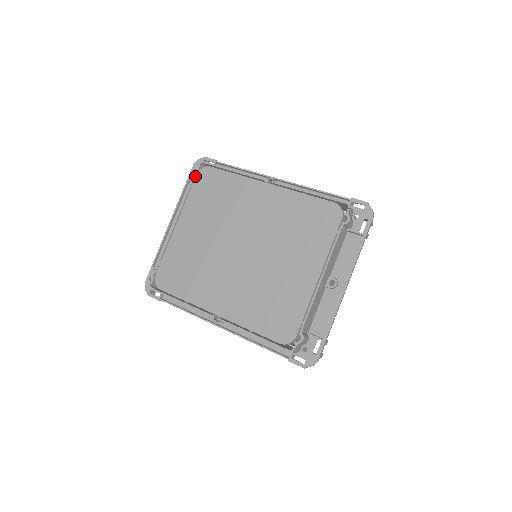
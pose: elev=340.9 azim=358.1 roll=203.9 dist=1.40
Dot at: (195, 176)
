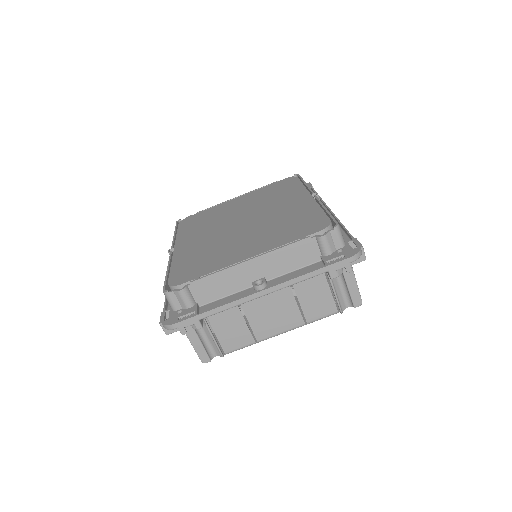
Dot at: occluded
